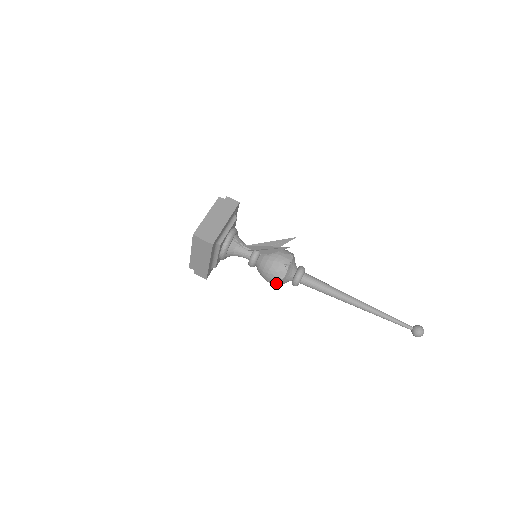
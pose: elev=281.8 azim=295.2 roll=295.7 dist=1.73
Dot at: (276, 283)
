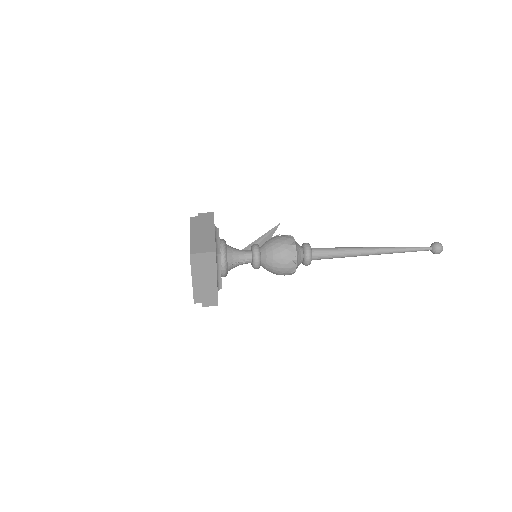
Dot at: (289, 240)
